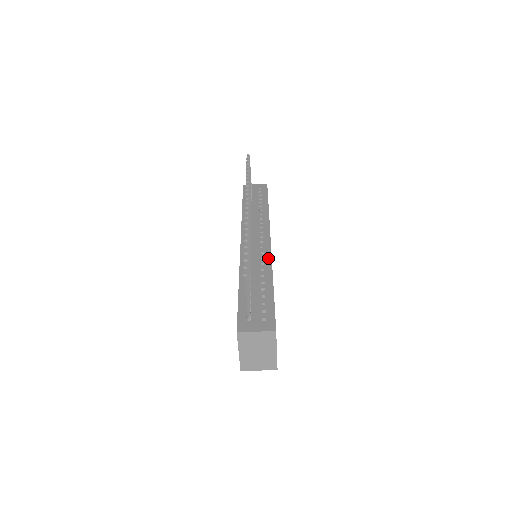
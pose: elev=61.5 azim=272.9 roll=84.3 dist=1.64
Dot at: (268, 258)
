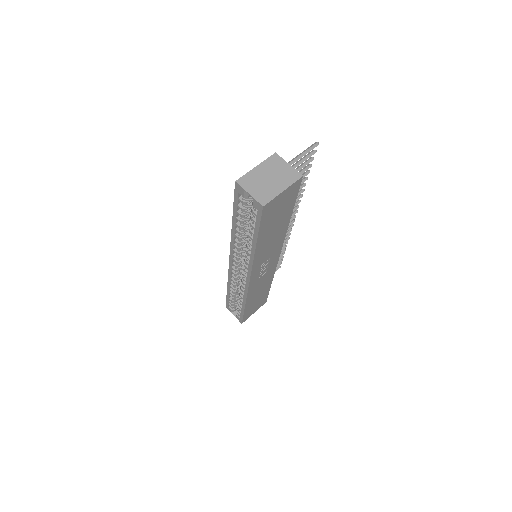
Dot at: occluded
